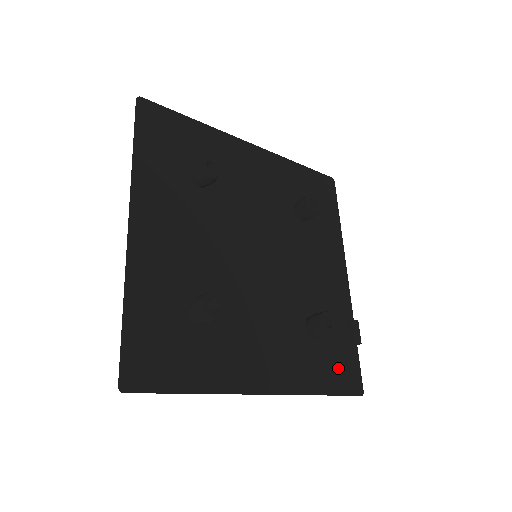
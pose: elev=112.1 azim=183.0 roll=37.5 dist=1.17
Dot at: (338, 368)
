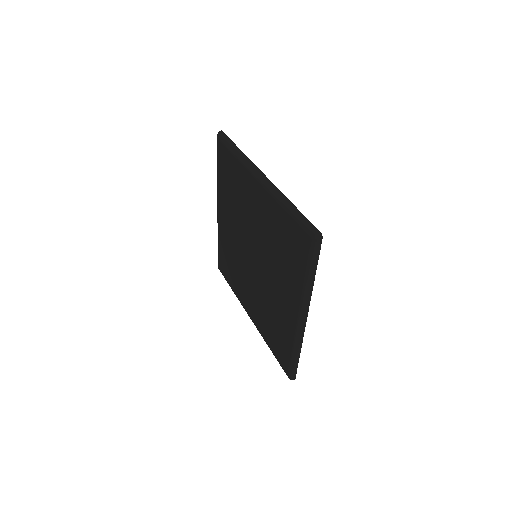
Dot at: occluded
